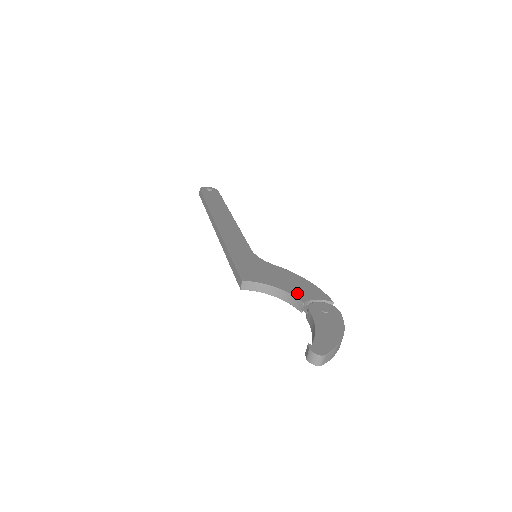
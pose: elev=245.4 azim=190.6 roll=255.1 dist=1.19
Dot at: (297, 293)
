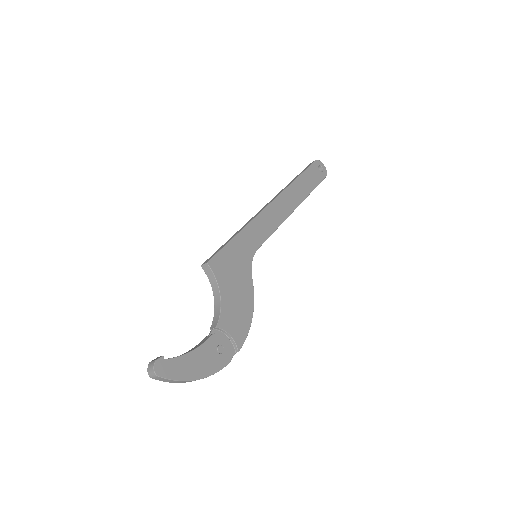
Dot at: (226, 315)
